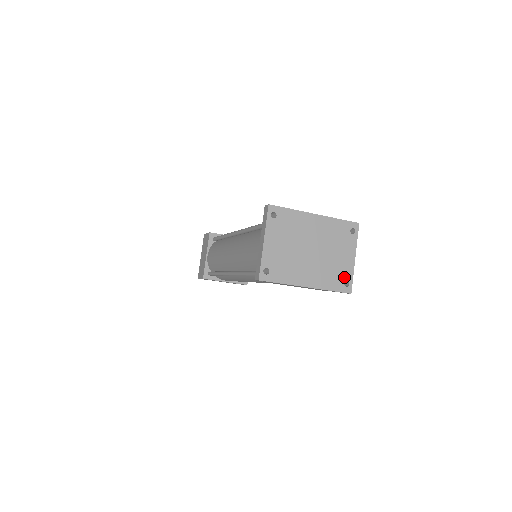
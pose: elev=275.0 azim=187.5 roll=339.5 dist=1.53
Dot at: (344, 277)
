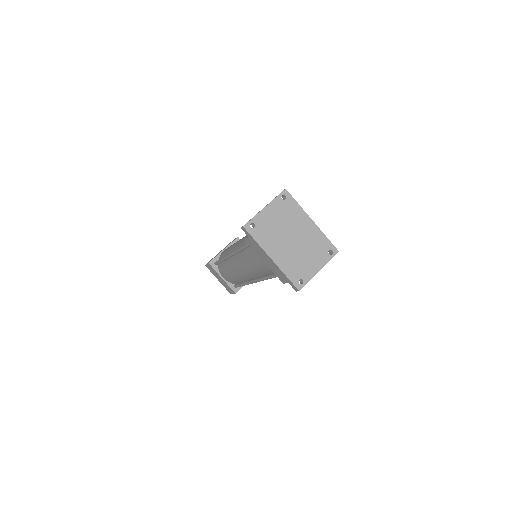
Dot at: (302, 276)
